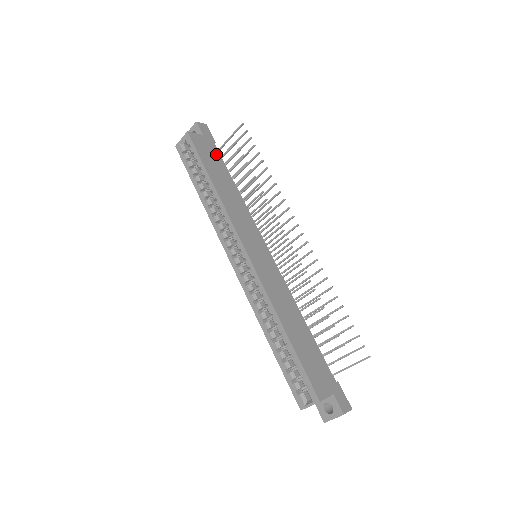
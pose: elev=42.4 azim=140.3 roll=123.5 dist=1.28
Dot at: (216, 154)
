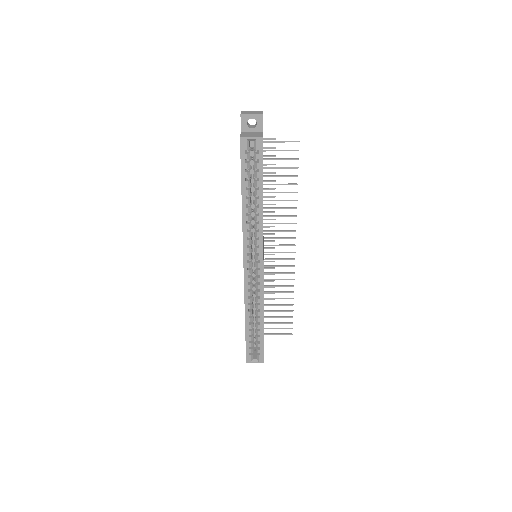
Dot at: occluded
